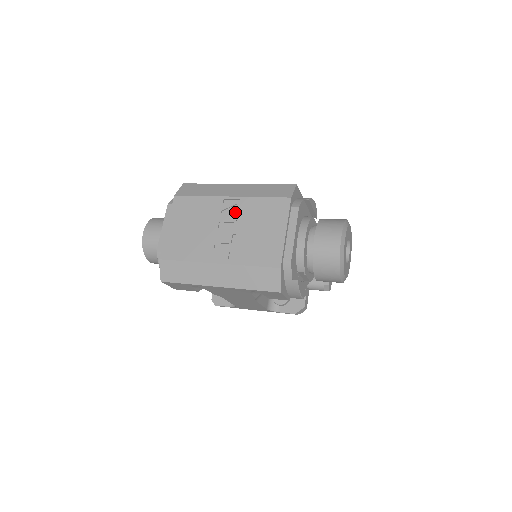
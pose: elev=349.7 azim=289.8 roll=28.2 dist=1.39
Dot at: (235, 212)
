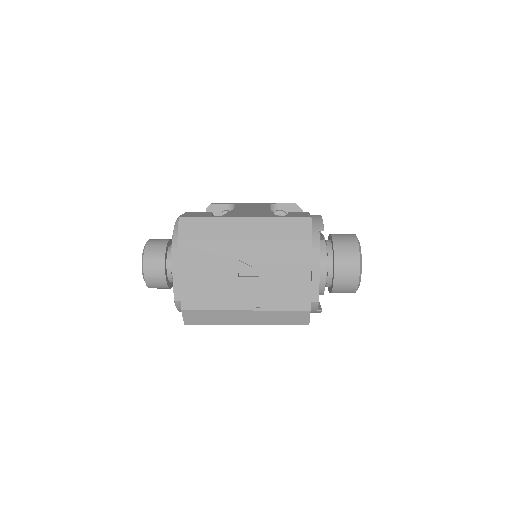
Dot at: (254, 257)
